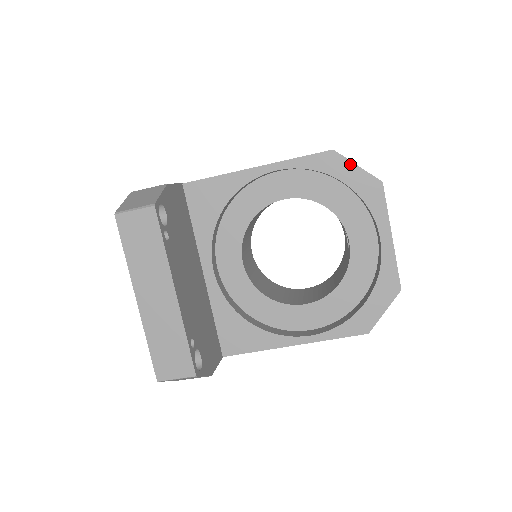
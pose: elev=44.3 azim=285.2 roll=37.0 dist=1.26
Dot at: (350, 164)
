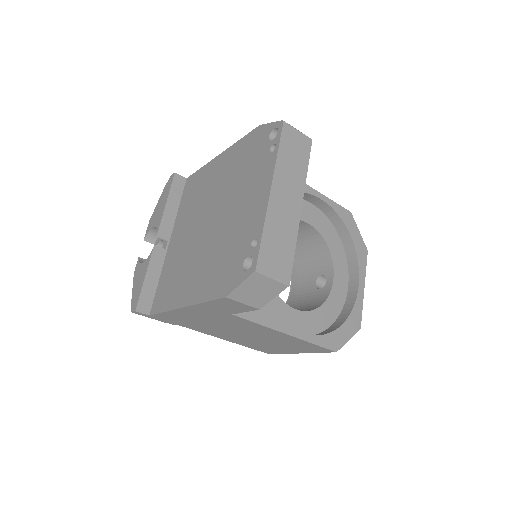
Dot at: (356, 227)
